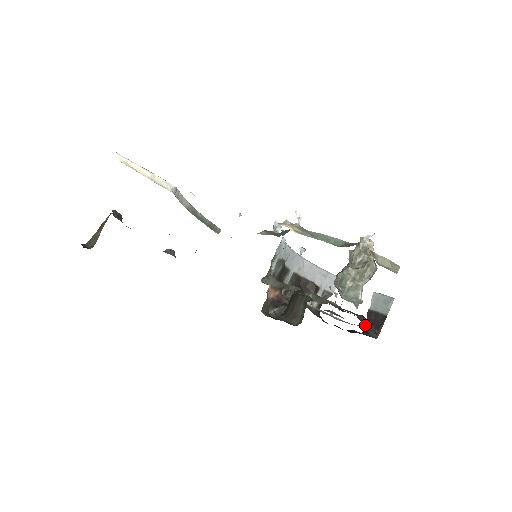
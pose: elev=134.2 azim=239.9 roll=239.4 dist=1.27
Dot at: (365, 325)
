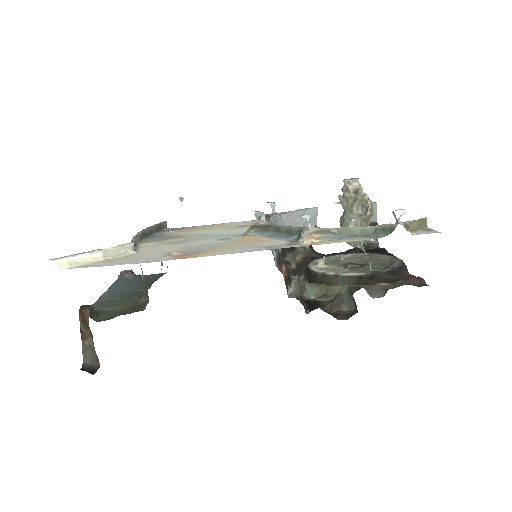
Dot at: (401, 271)
